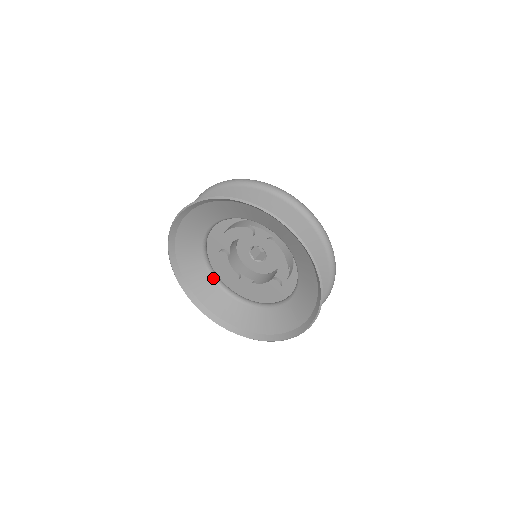
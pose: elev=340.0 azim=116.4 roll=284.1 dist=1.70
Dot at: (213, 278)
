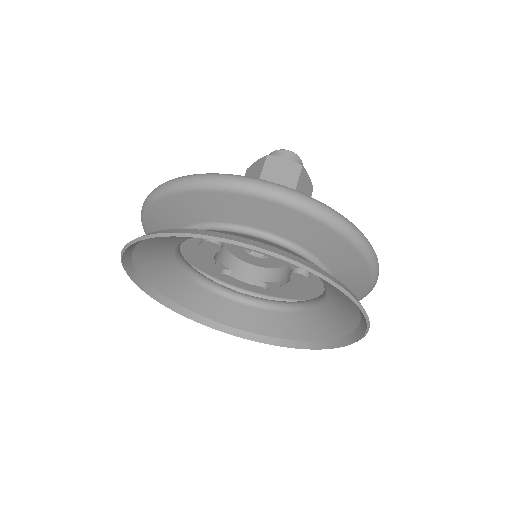
Dot at: (242, 303)
